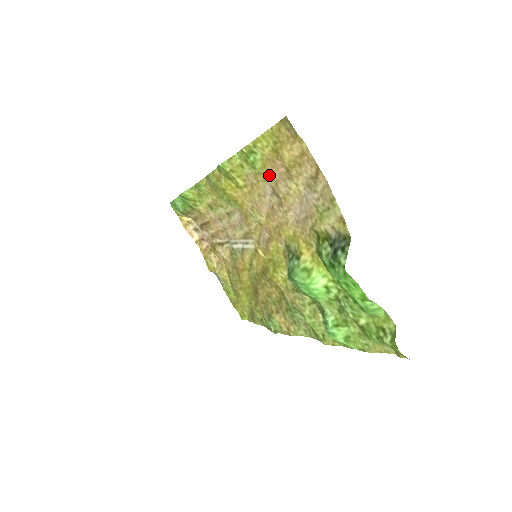
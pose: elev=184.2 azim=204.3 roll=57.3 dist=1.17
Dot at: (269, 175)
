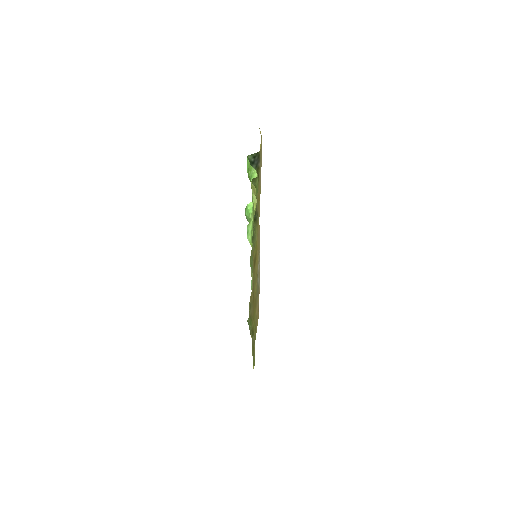
Dot at: occluded
